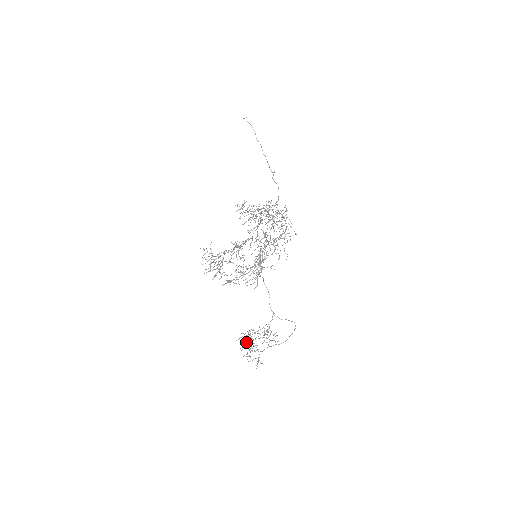
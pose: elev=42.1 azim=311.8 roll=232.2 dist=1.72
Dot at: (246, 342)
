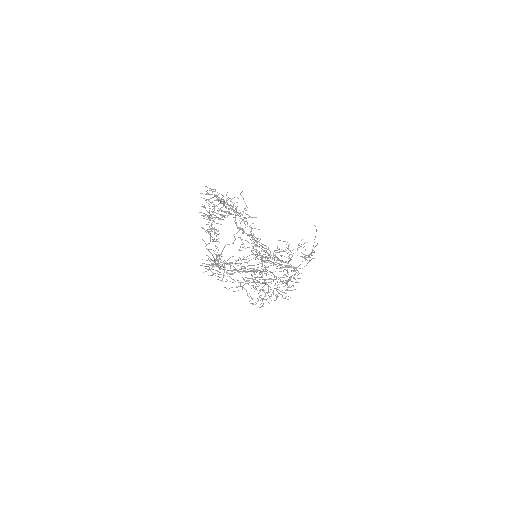
Dot at: (204, 218)
